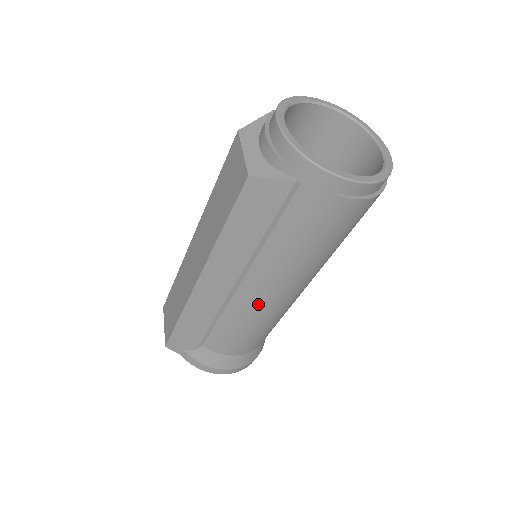
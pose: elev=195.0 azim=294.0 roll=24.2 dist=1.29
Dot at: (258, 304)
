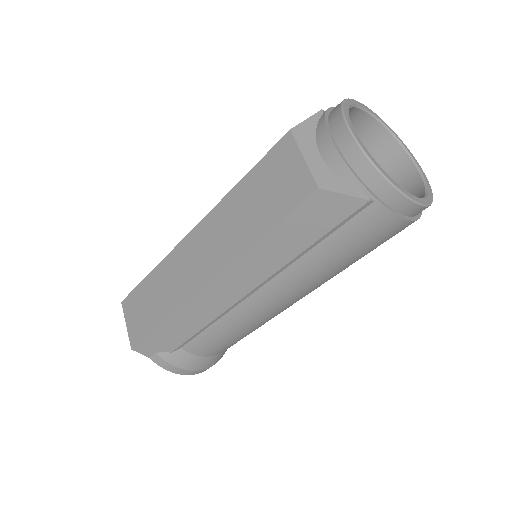
Dot at: (266, 310)
